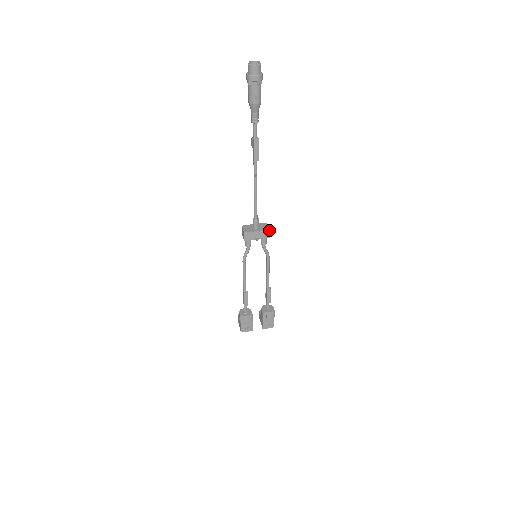
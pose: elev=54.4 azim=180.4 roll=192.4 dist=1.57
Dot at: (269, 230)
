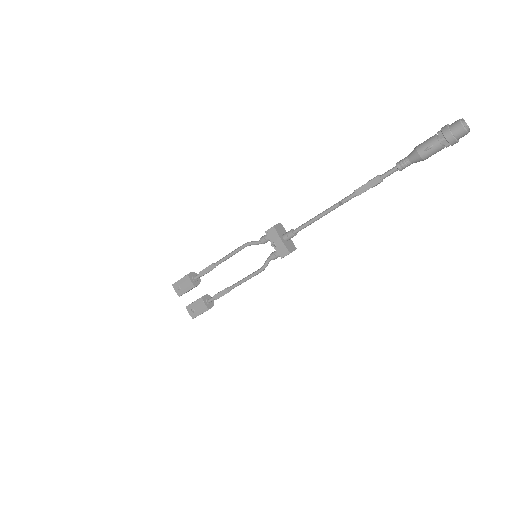
Dot at: (289, 253)
